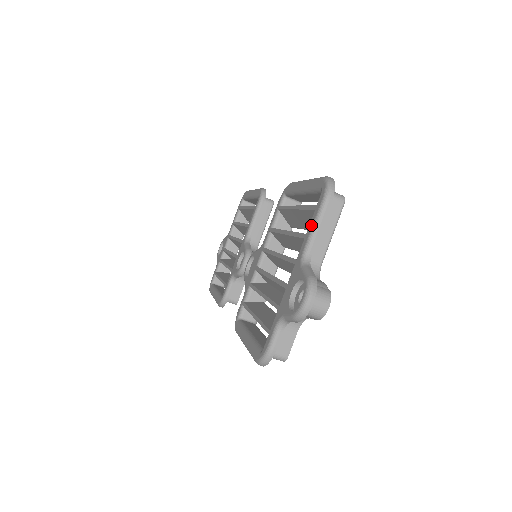
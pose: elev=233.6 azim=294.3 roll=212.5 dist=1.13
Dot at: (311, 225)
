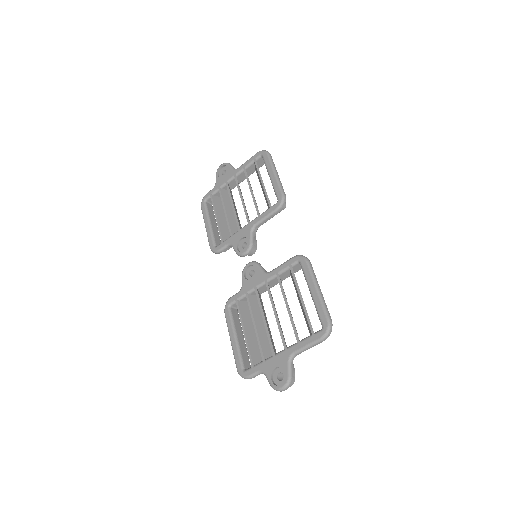
Dot at: (306, 344)
